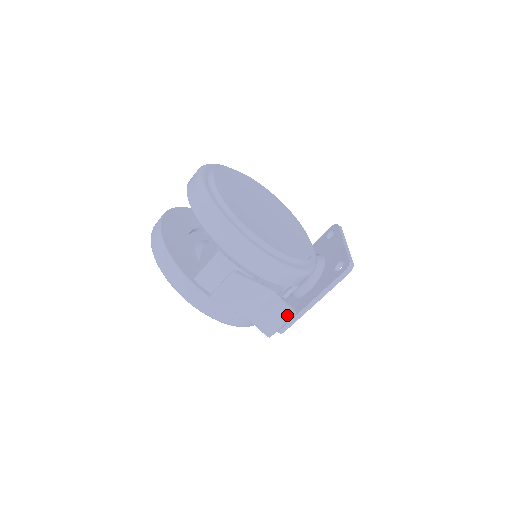
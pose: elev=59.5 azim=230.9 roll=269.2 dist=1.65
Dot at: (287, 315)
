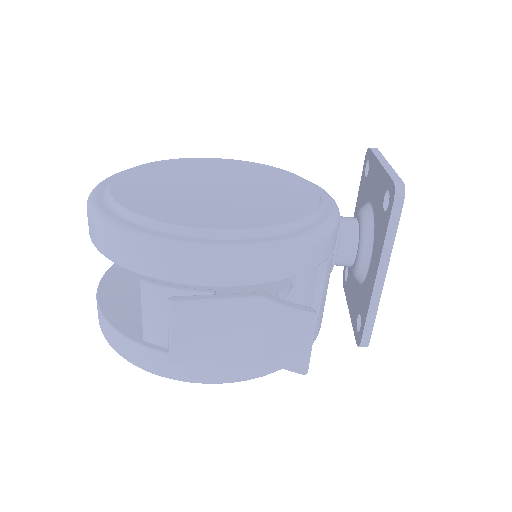
Dot at: (305, 325)
